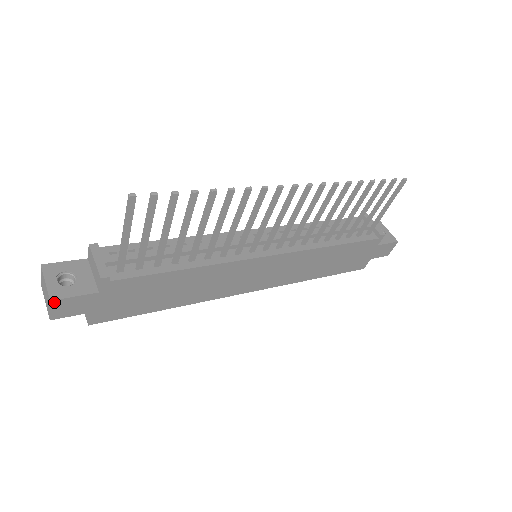
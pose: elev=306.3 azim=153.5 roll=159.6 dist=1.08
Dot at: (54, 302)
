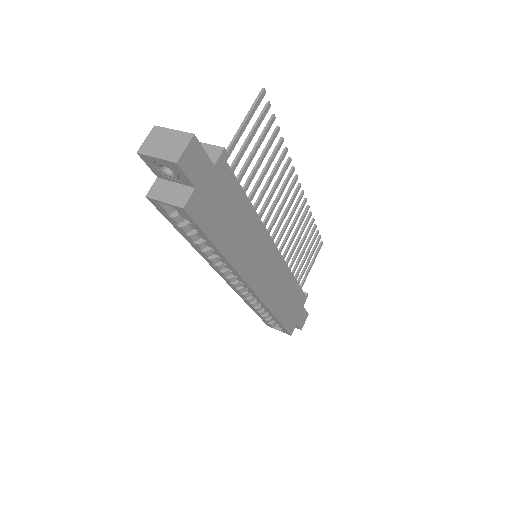
Dot at: (194, 140)
